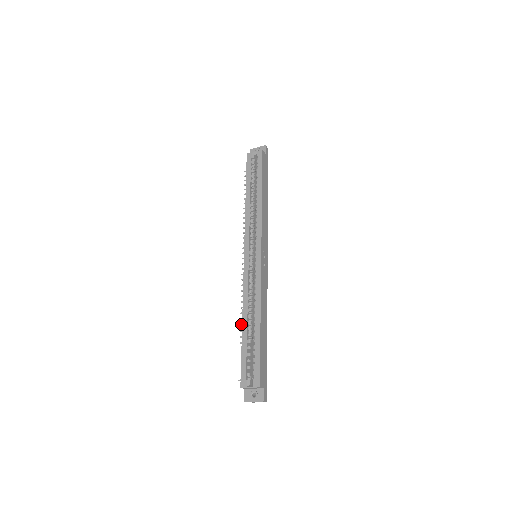
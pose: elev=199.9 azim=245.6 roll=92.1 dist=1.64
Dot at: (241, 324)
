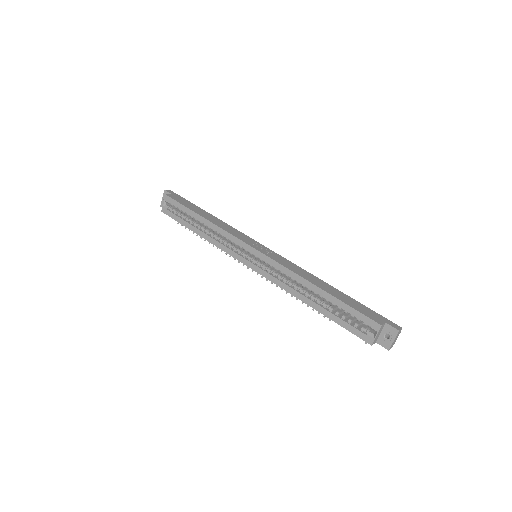
Dot at: (312, 309)
